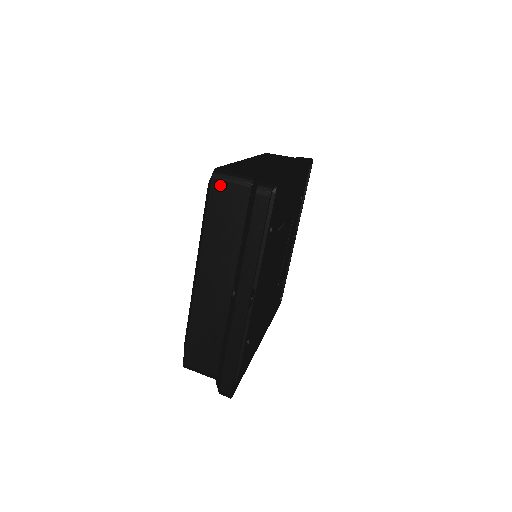
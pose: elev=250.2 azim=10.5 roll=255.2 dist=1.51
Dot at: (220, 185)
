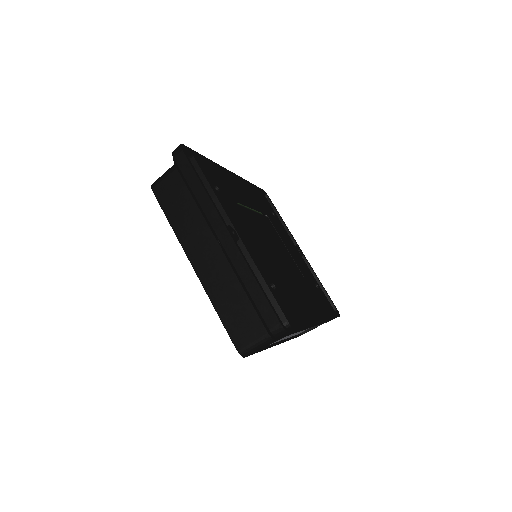
Dot at: (159, 188)
